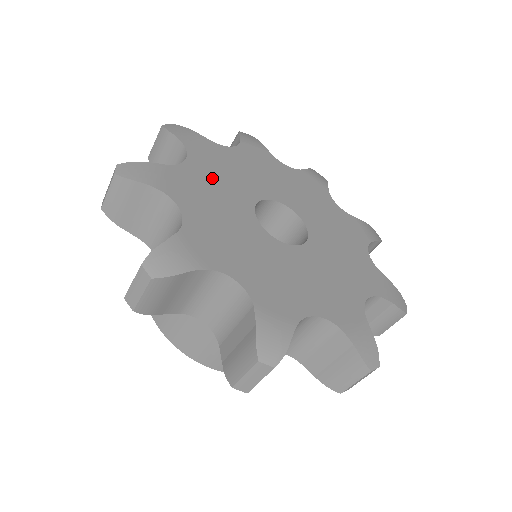
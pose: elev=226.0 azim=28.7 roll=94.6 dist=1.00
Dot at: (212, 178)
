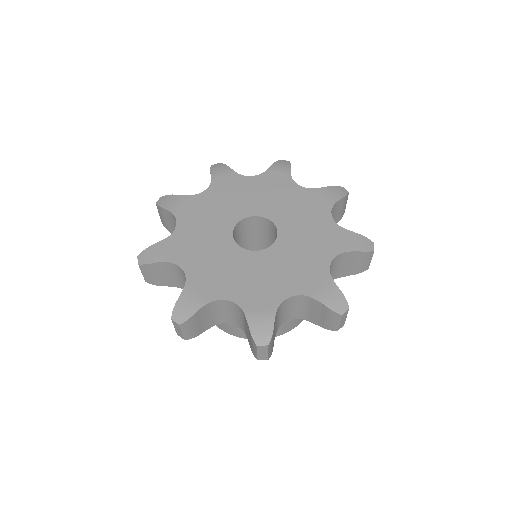
Dot at: (197, 229)
